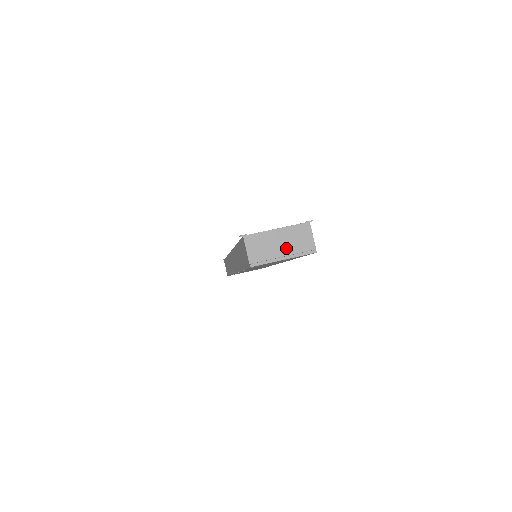
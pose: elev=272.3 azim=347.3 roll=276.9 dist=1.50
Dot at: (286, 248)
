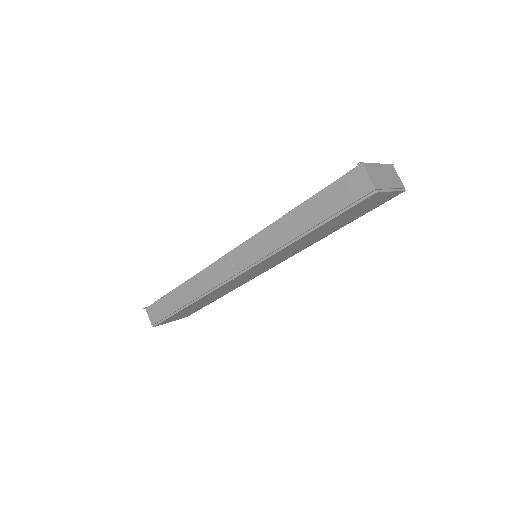
Dot at: (390, 181)
